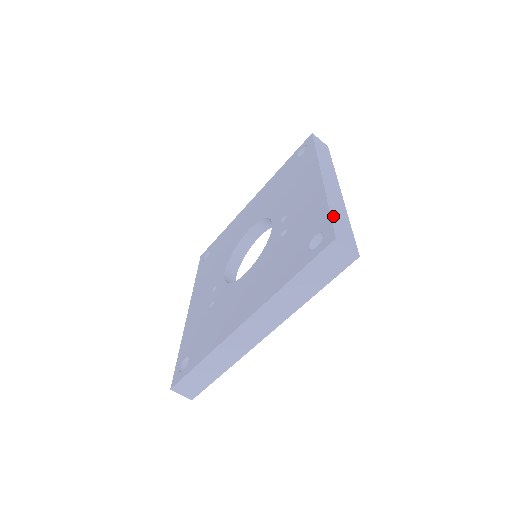
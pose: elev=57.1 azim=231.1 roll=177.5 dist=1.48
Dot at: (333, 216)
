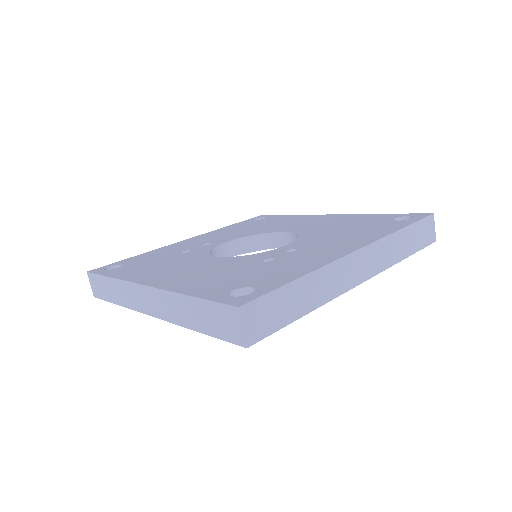
Dot at: (285, 290)
